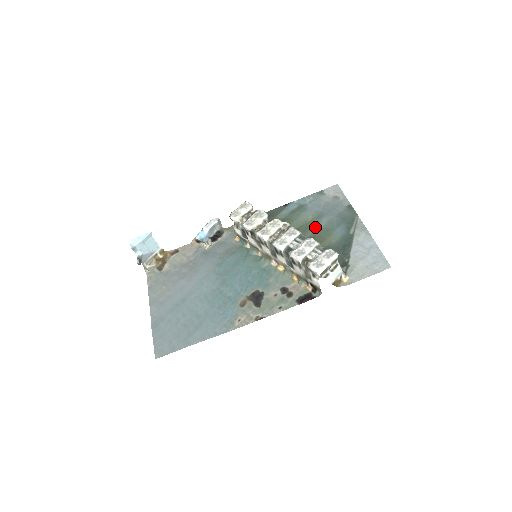
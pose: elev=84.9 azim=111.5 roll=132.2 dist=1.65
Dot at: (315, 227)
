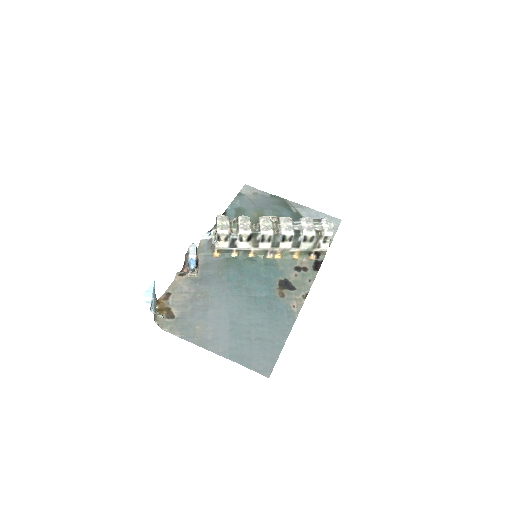
Dot at: occluded
